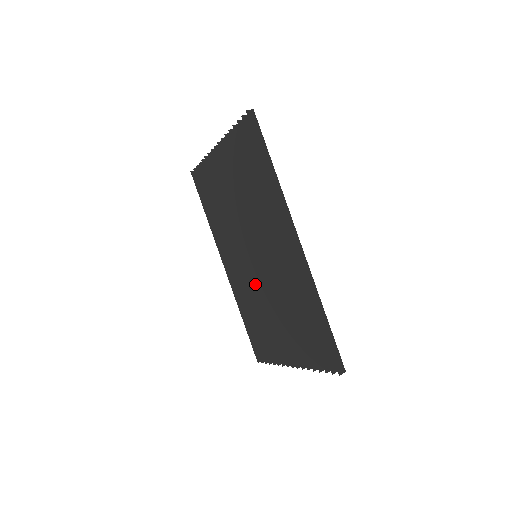
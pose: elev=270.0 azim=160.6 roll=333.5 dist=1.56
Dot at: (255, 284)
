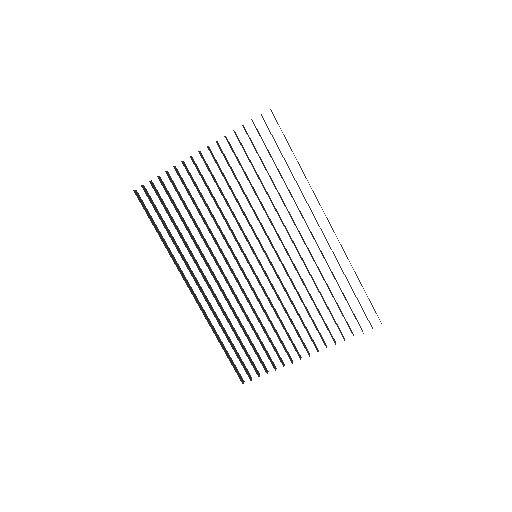
Dot at: (251, 288)
